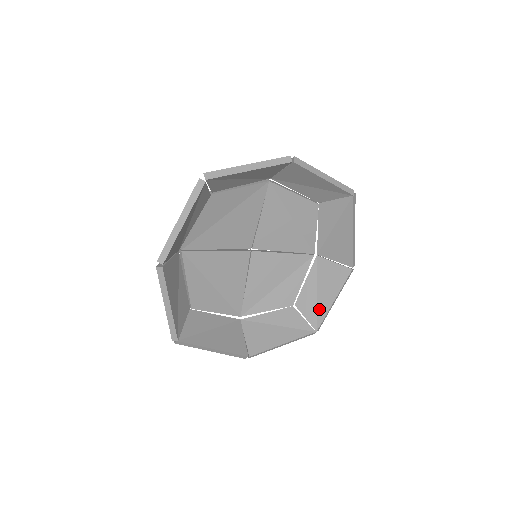
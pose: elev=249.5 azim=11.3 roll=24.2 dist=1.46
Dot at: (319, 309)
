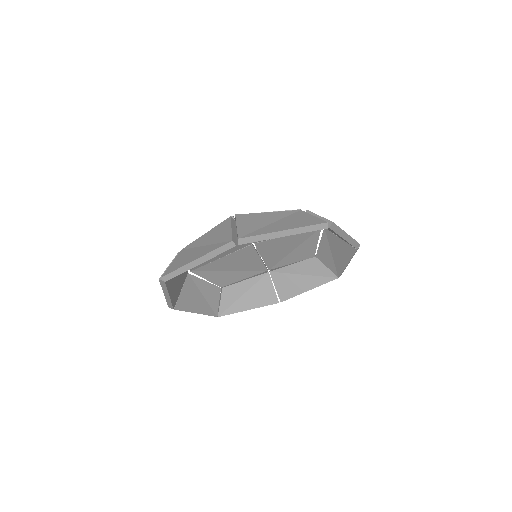
Dot at: (234, 305)
